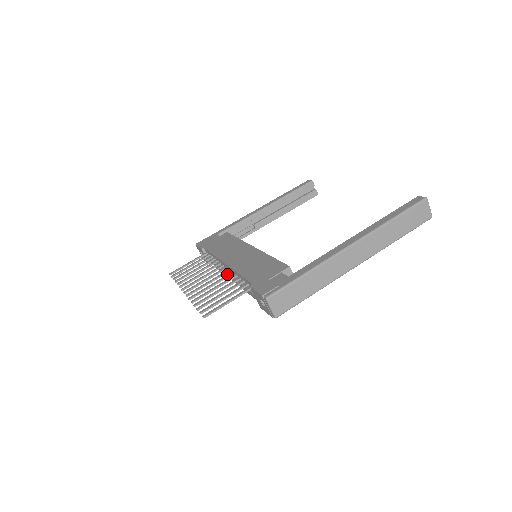
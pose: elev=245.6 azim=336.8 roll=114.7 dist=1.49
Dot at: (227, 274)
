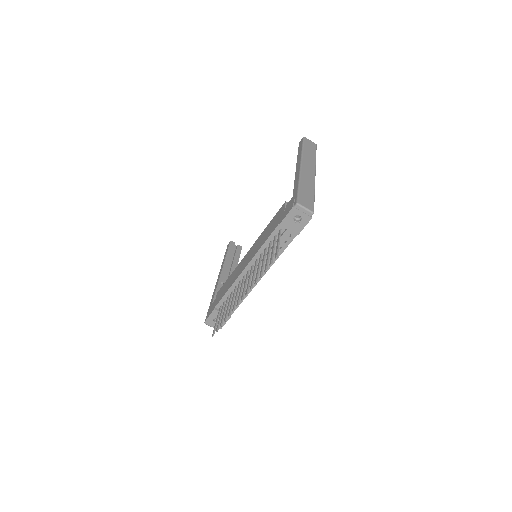
Dot at: occluded
